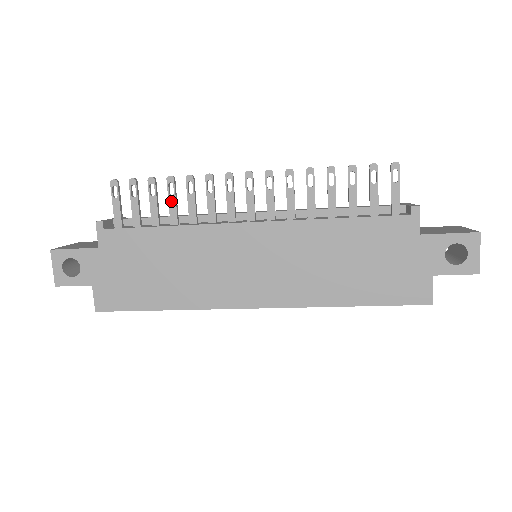
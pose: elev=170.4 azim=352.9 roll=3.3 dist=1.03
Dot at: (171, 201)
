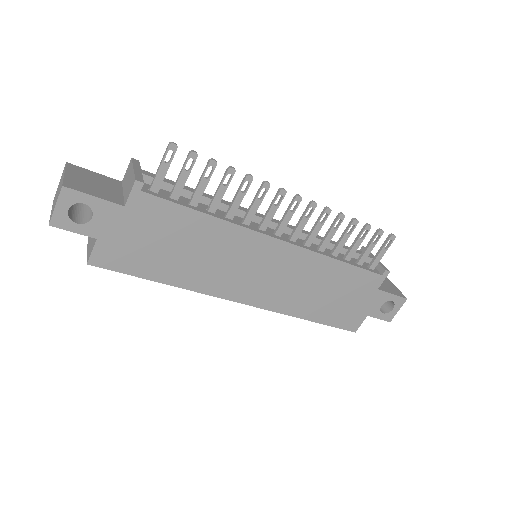
Dot at: (221, 191)
